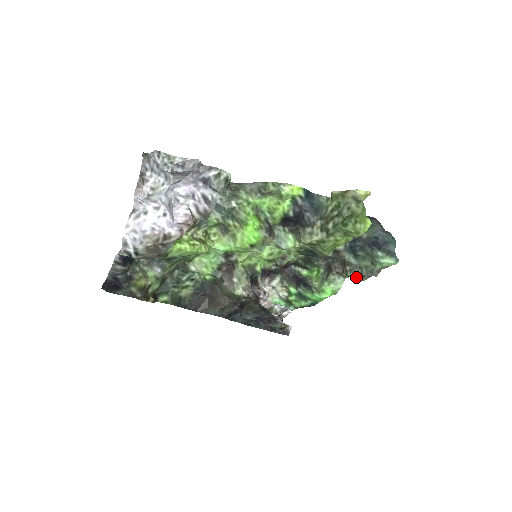
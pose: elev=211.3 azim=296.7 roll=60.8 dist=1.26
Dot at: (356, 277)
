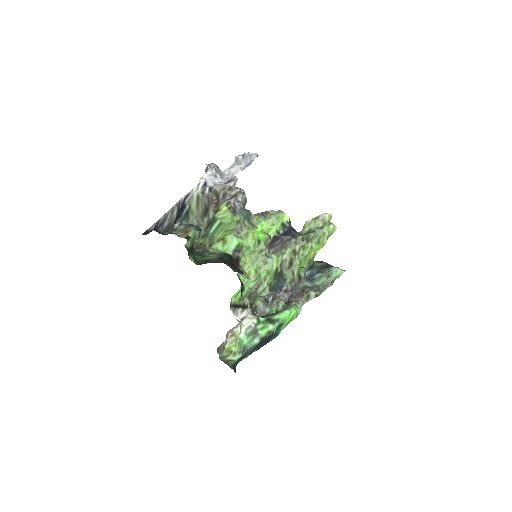
Dot at: (316, 292)
